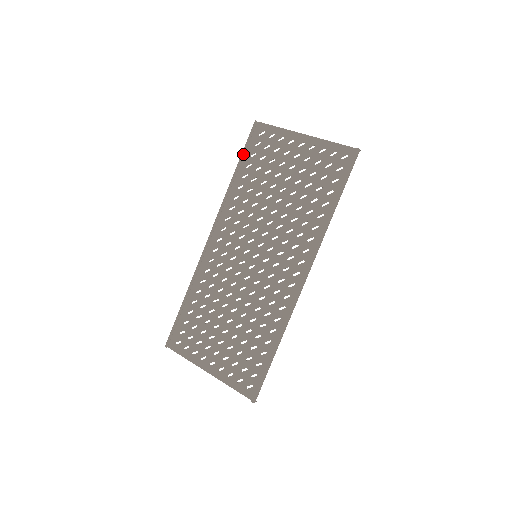
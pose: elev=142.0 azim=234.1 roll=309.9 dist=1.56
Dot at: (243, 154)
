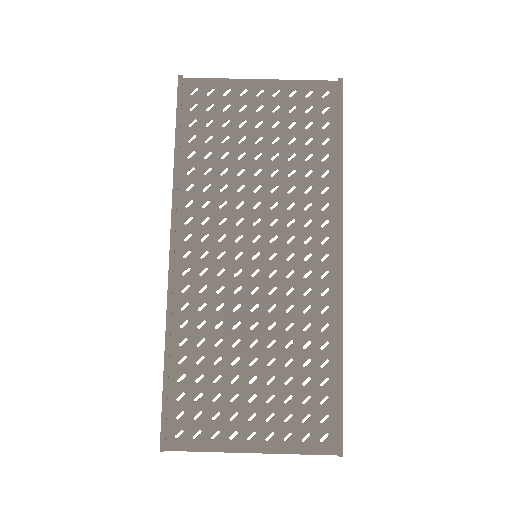
Dot at: (179, 124)
